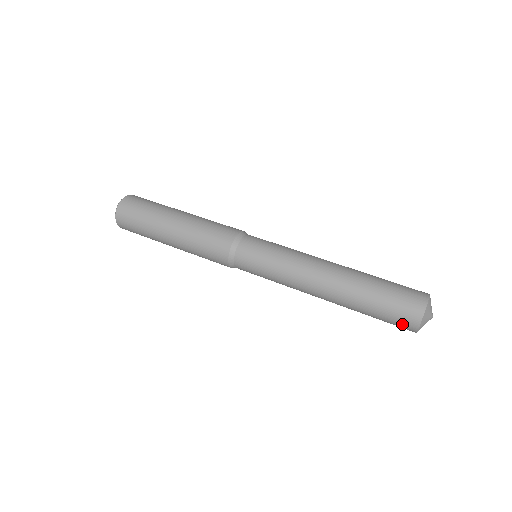
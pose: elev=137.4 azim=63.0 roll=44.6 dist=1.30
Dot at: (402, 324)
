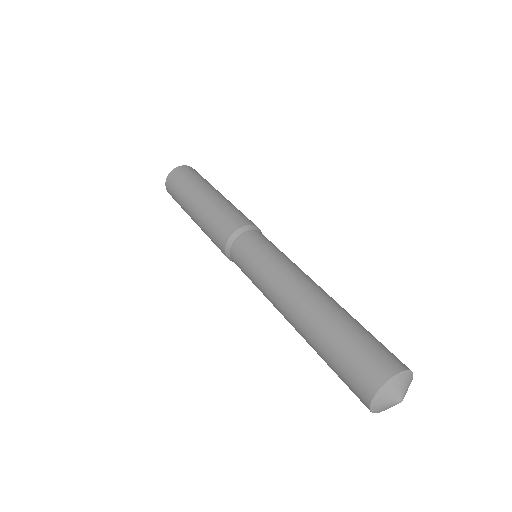
Dot at: (356, 387)
